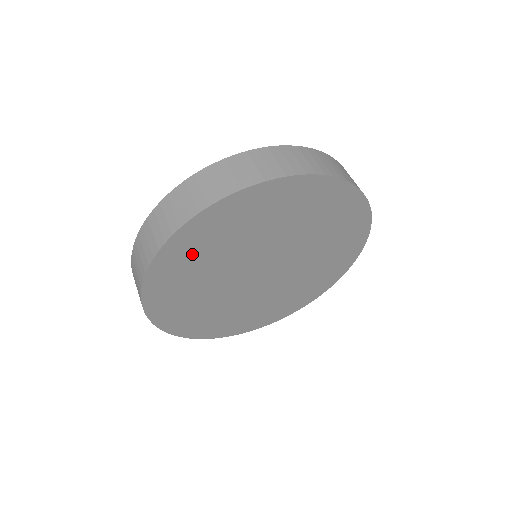
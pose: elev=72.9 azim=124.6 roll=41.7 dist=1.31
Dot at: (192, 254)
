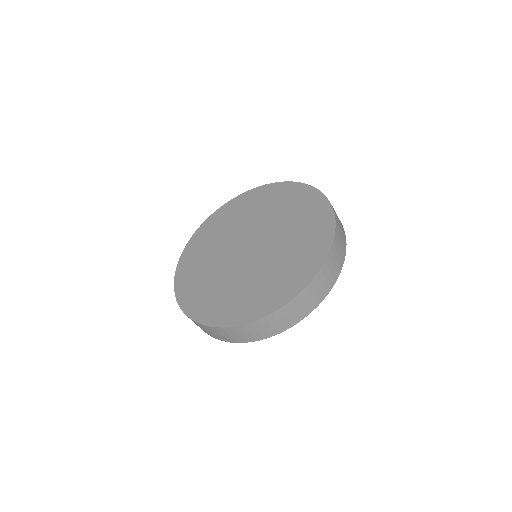
Dot at: occluded
